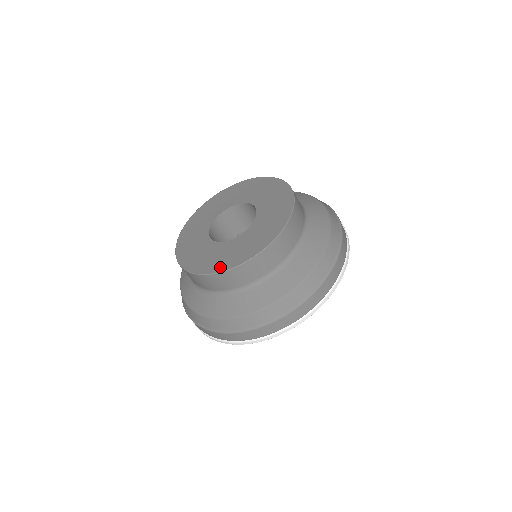
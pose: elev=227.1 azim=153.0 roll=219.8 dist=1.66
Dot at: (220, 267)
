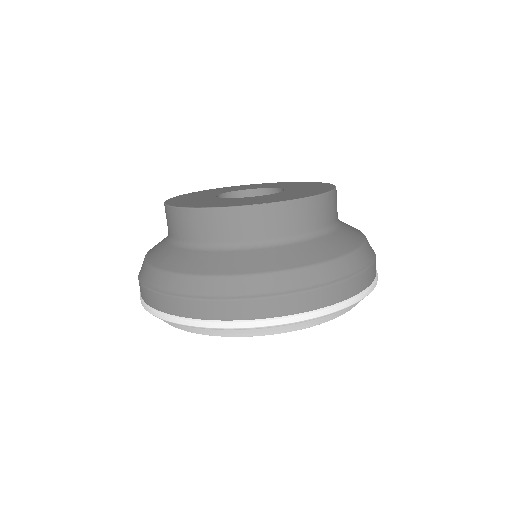
Dot at: (211, 205)
